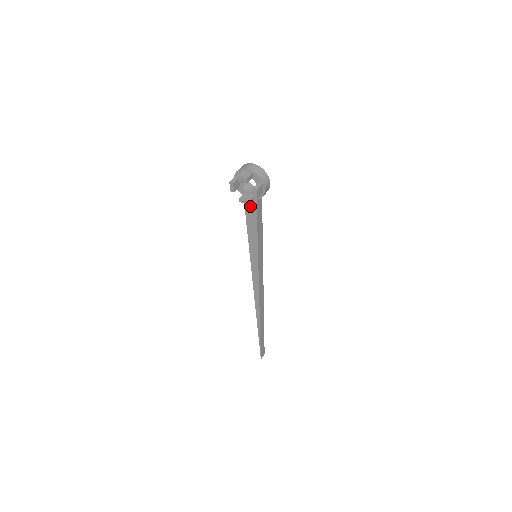
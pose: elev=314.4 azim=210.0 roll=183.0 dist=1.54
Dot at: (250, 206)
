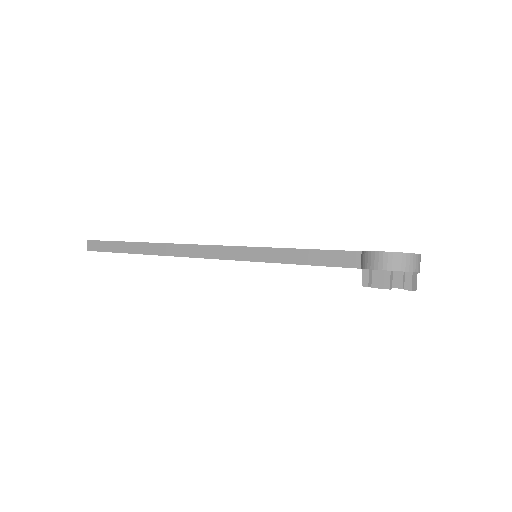
Dot at: occluded
